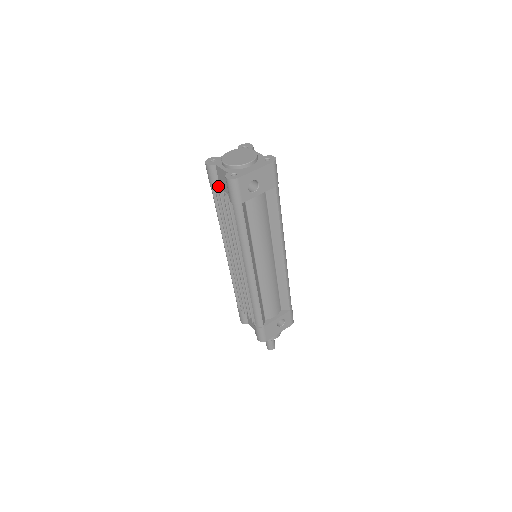
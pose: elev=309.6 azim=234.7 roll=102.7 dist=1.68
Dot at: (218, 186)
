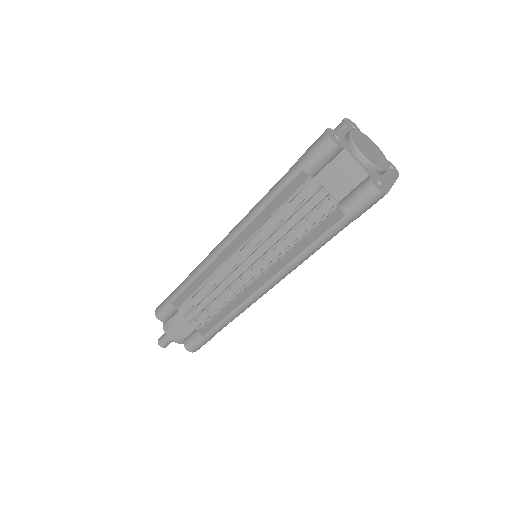
Dot at: (316, 173)
